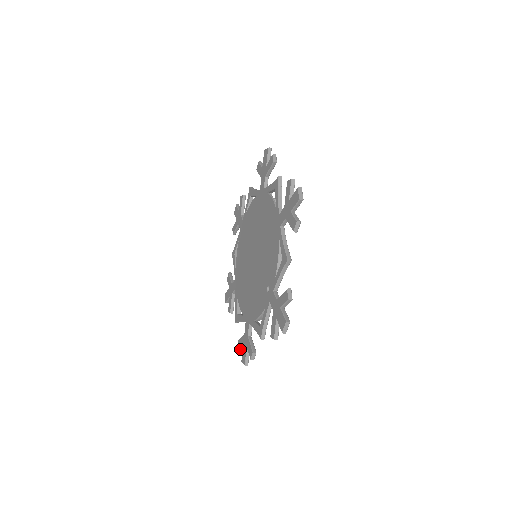
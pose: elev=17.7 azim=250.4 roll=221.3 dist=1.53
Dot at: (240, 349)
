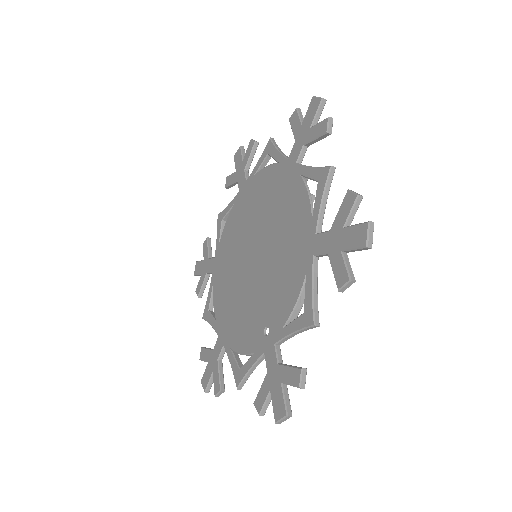
Dot at: (202, 360)
